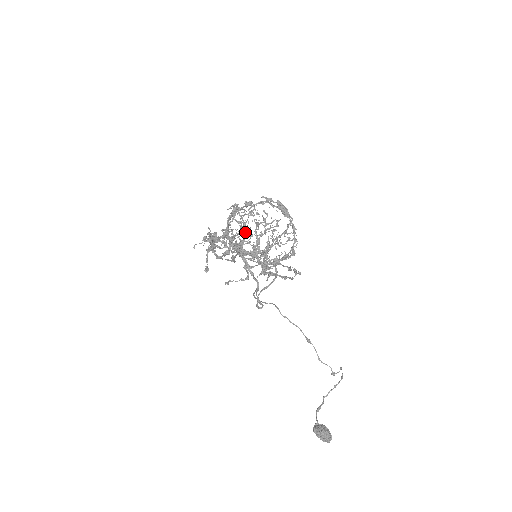
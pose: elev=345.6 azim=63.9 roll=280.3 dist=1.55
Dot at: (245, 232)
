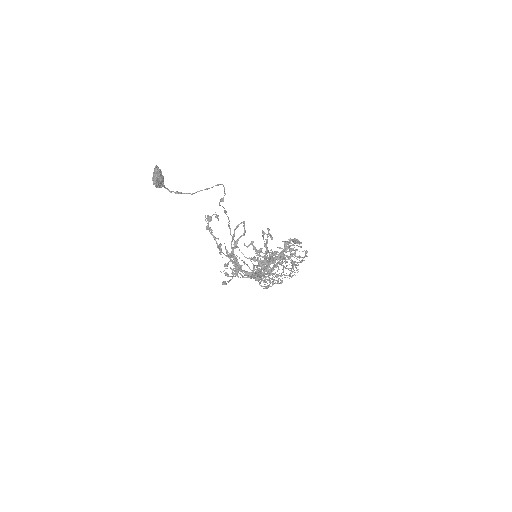
Dot at: occluded
